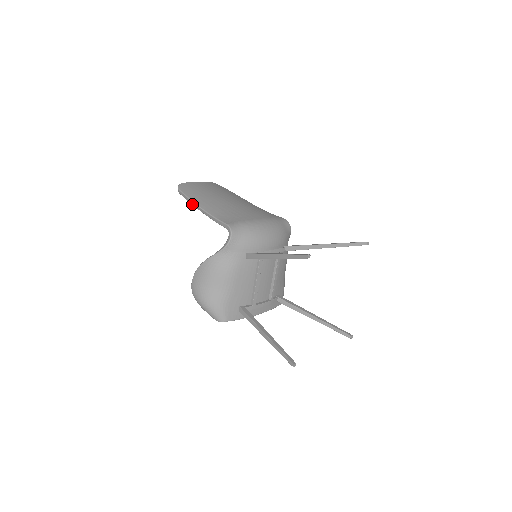
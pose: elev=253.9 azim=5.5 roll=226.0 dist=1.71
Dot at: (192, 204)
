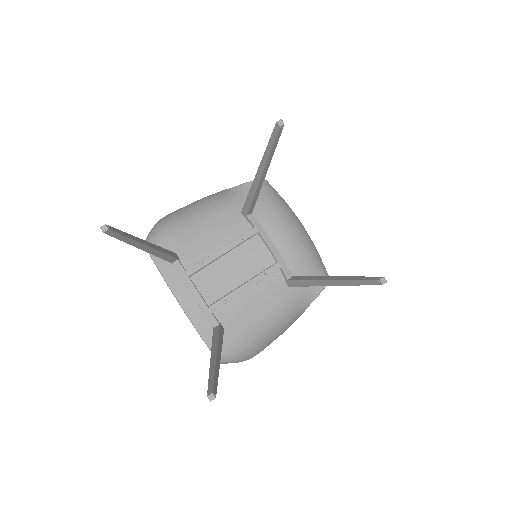
Dot at: occluded
